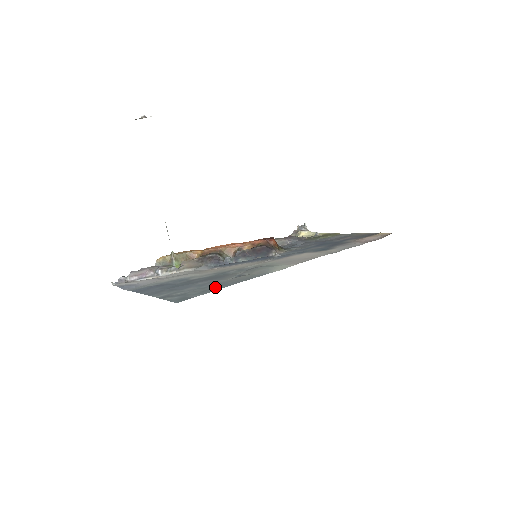
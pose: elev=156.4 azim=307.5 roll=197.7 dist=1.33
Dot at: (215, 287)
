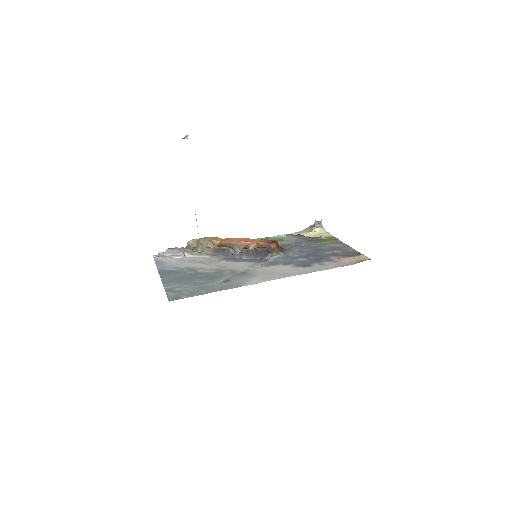
Dot at: (201, 291)
